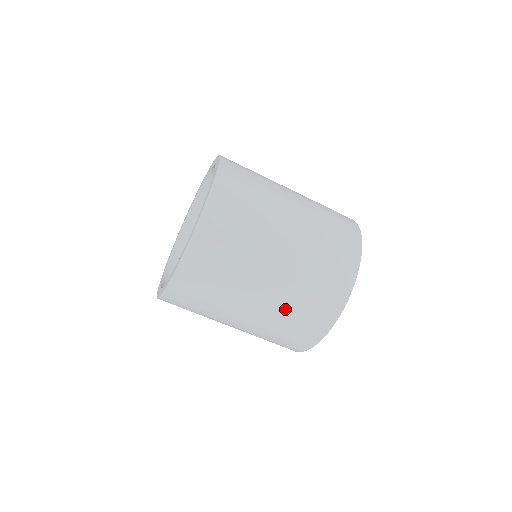
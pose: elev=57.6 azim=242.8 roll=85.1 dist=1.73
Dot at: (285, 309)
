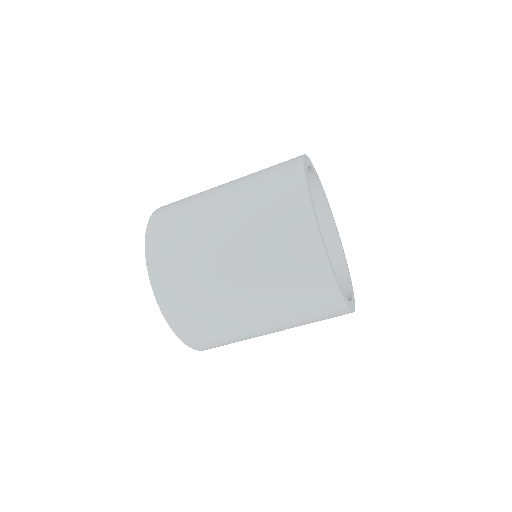
Dot at: occluded
